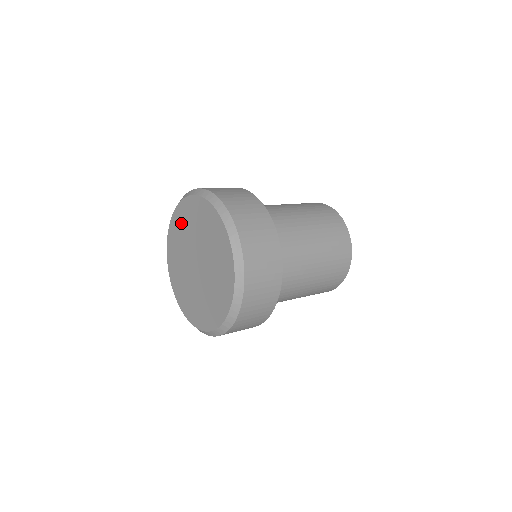
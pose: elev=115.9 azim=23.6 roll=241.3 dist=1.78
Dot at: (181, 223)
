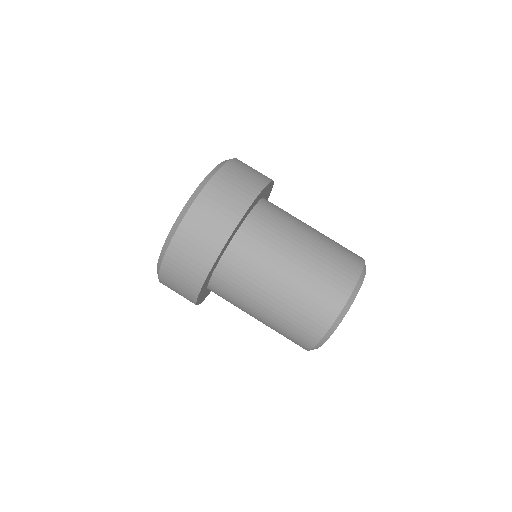
Dot at: occluded
